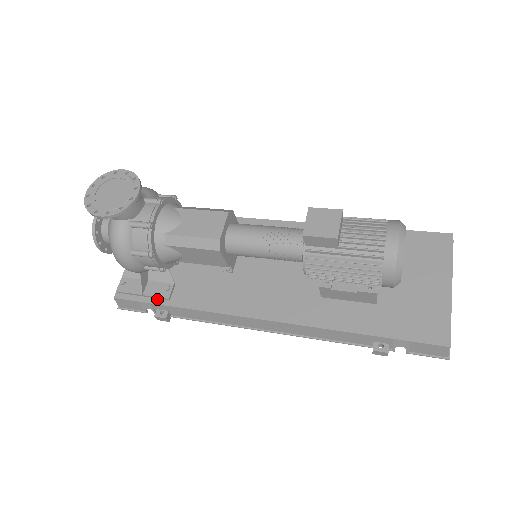
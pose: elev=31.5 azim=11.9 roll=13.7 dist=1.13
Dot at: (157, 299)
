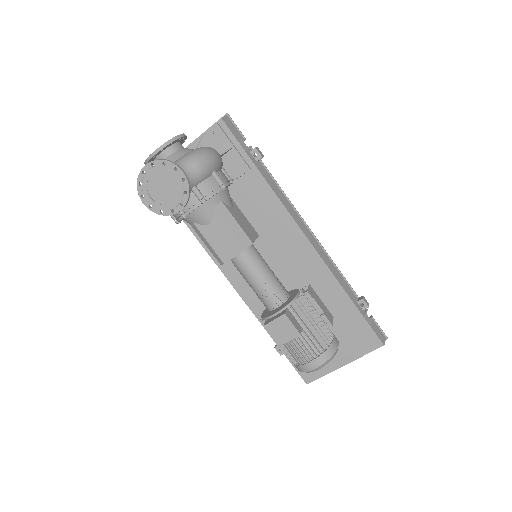
Dot at: occluded
